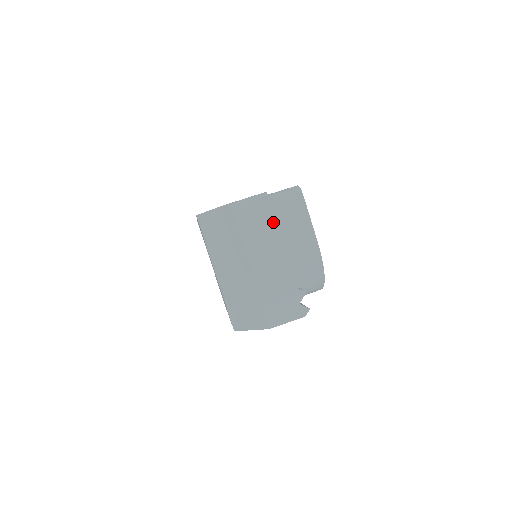
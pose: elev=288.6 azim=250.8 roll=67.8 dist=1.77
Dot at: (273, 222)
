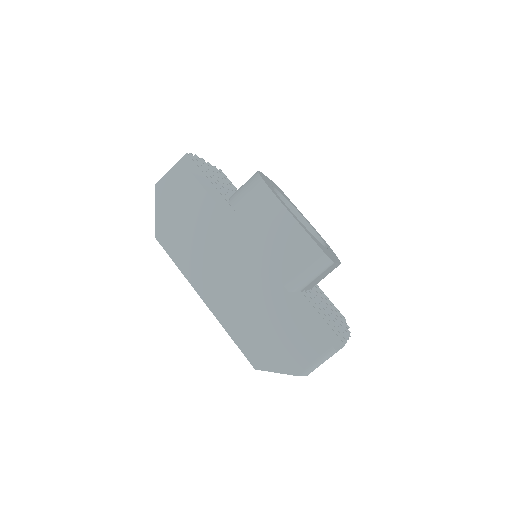
Dot at: occluded
